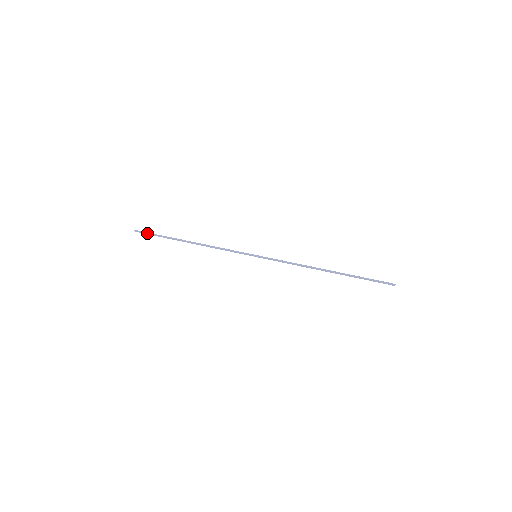
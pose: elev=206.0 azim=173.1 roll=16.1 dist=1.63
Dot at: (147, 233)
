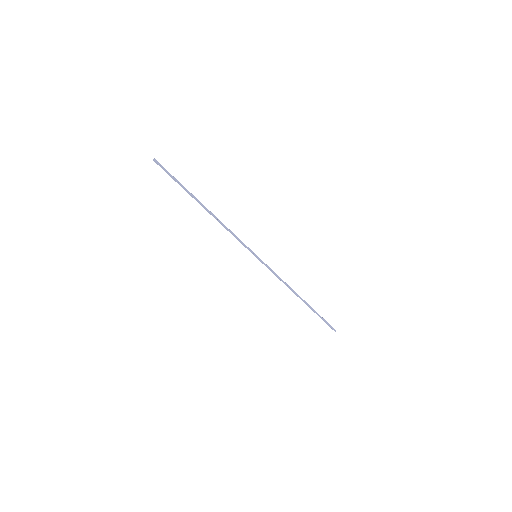
Dot at: (167, 171)
